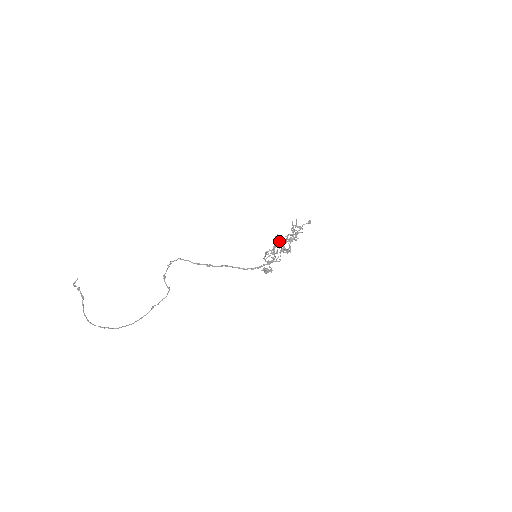
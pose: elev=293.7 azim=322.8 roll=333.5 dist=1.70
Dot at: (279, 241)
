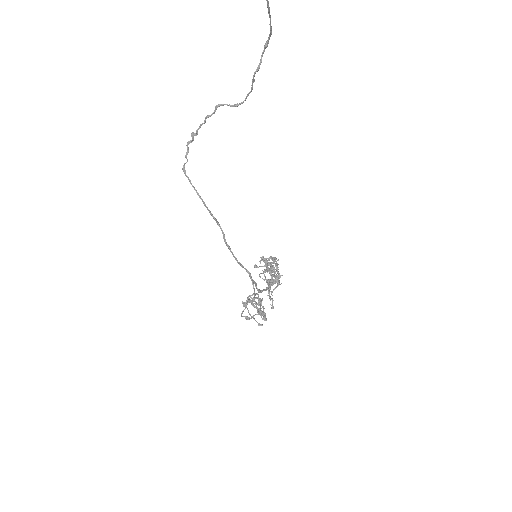
Dot at: (263, 266)
